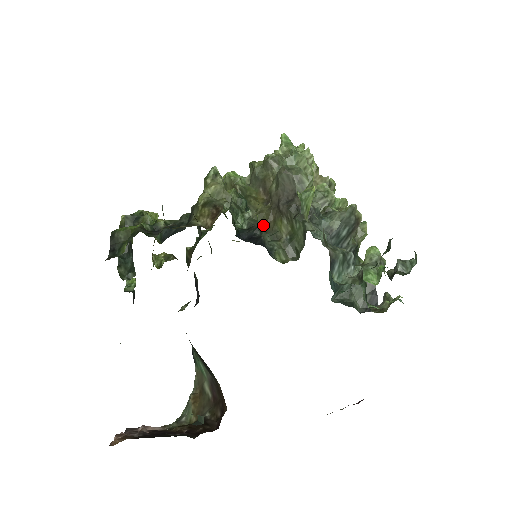
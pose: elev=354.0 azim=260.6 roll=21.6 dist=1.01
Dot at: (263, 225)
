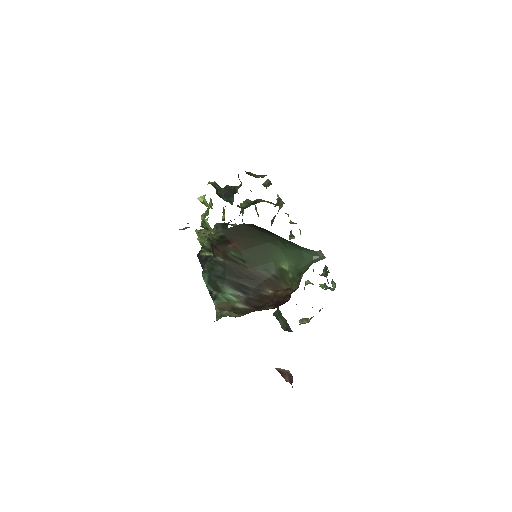
Dot at: occluded
